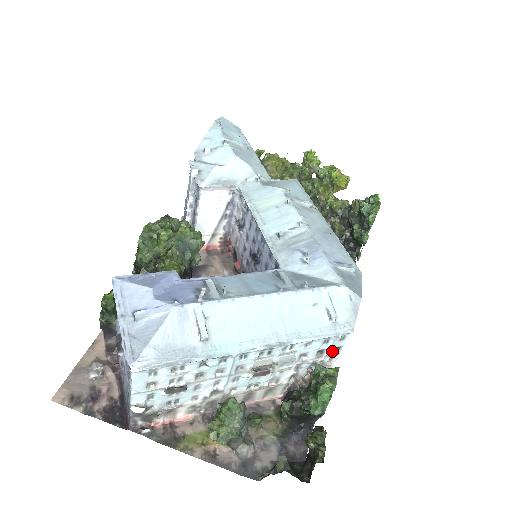
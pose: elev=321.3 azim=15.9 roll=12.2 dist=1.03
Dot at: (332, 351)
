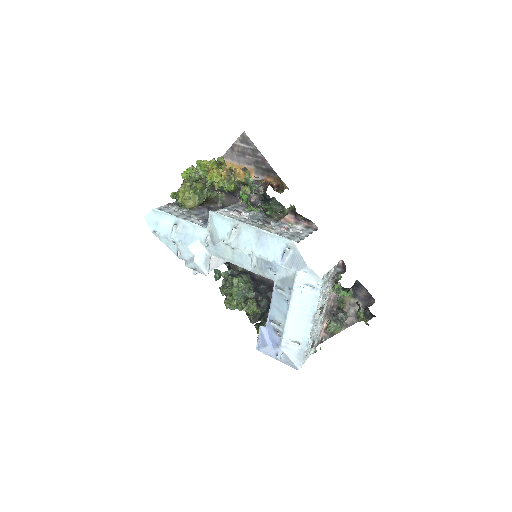
Dot at: (327, 274)
